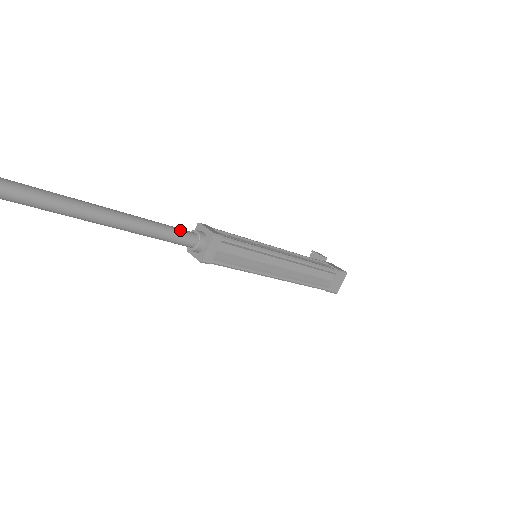
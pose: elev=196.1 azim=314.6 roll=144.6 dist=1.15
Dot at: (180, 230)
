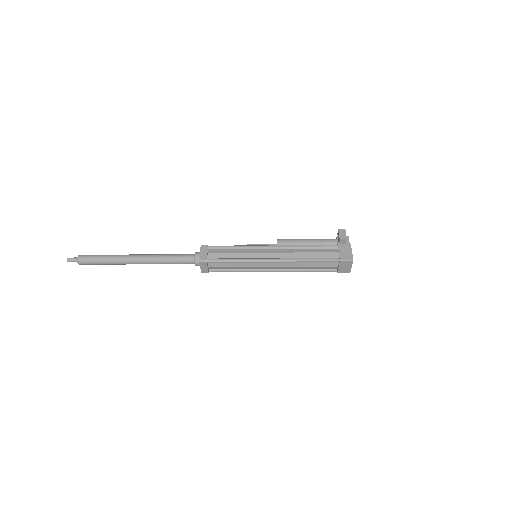
Dot at: (182, 258)
